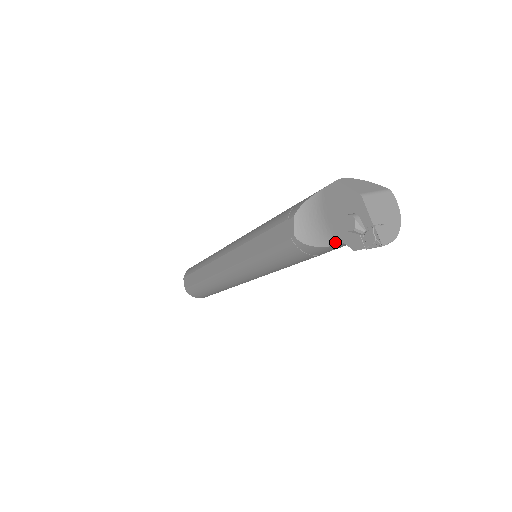
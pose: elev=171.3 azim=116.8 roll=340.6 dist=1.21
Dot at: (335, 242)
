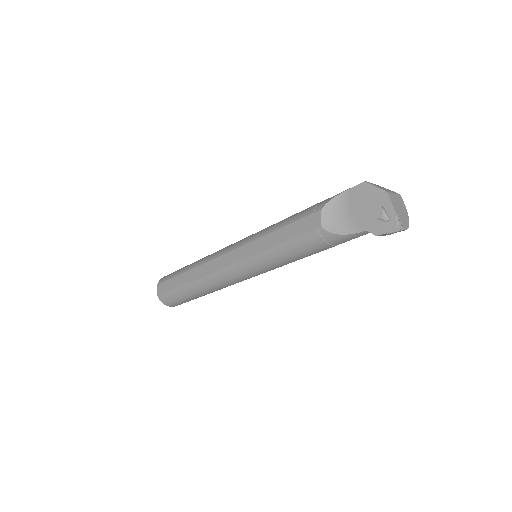
Dot at: (358, 230)
